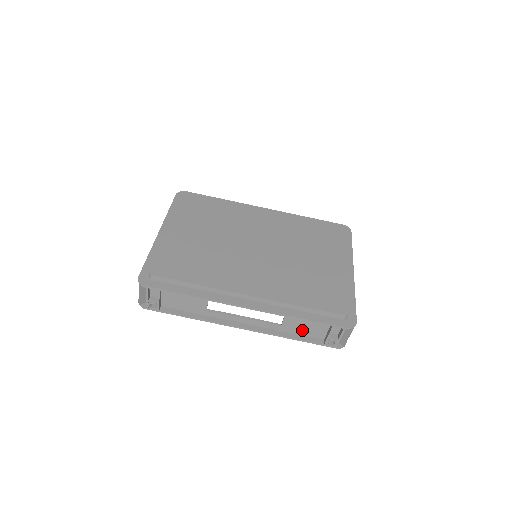
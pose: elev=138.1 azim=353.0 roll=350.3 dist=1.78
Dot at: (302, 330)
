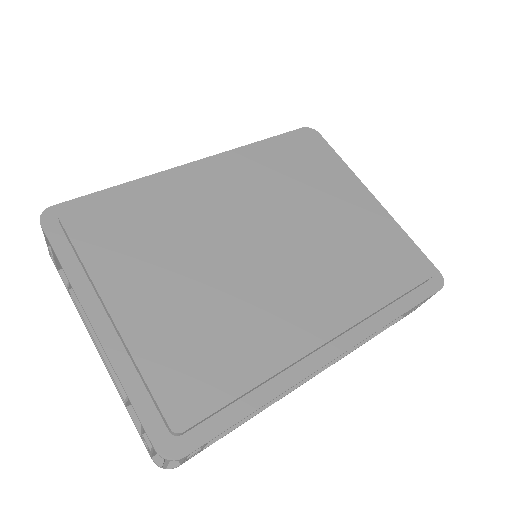
Dot at: occluded
